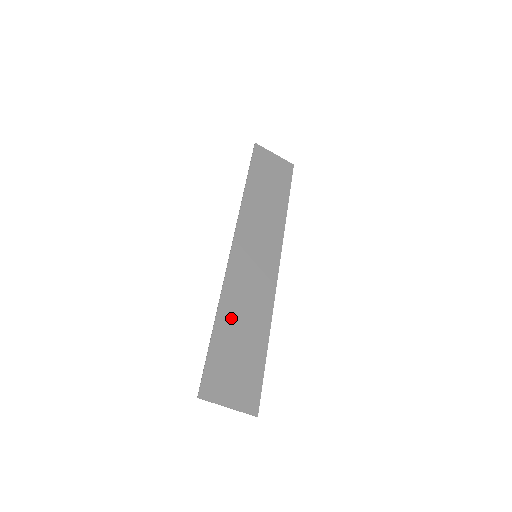
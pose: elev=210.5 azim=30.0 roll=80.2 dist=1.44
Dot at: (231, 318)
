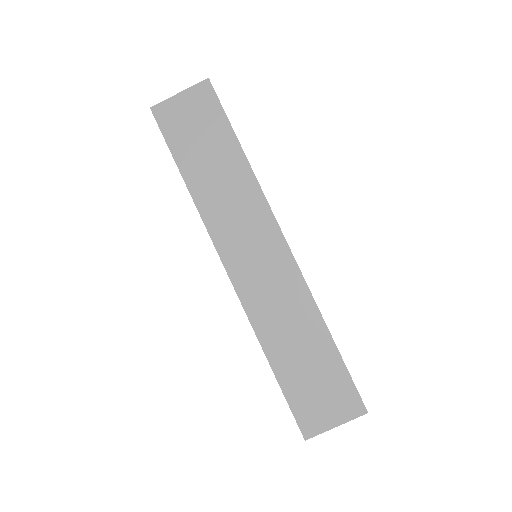
Dot at: (281, 347)
